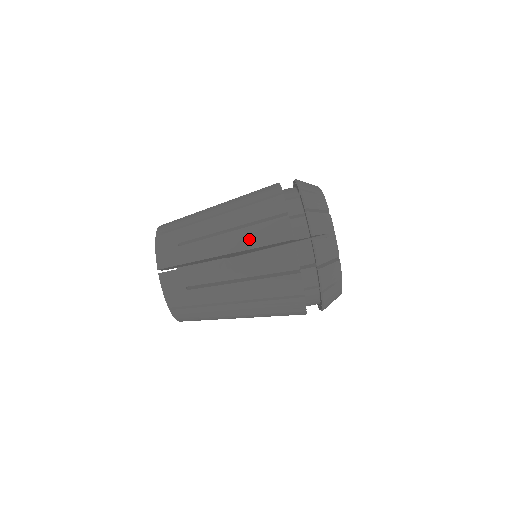
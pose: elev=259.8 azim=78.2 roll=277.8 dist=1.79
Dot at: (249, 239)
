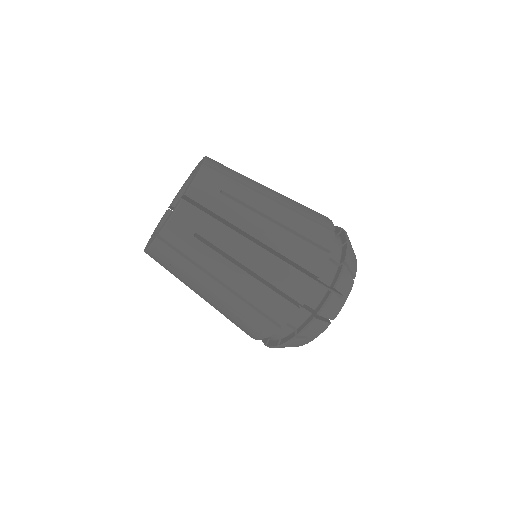
Dot at: (253, 293)
